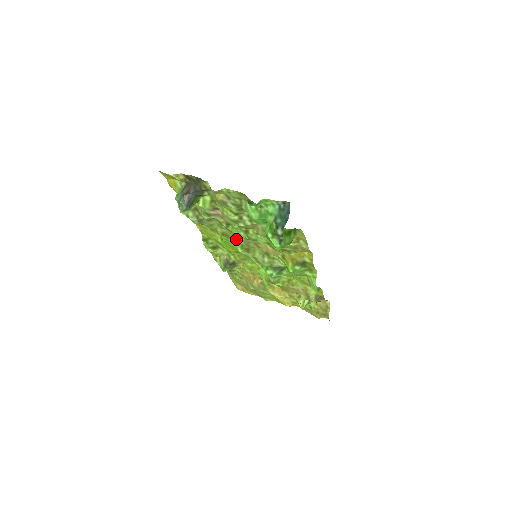
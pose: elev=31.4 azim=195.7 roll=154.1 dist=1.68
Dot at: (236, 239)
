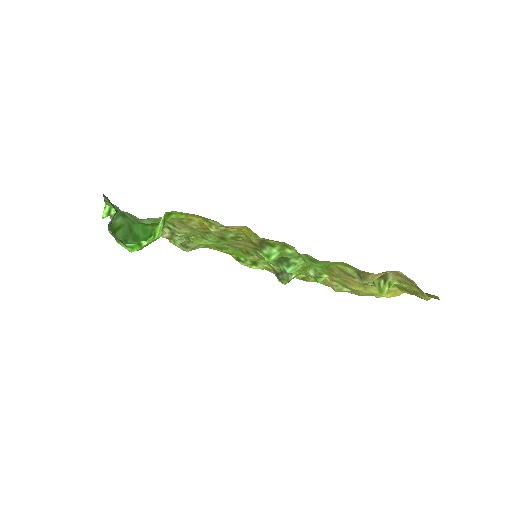
Dot at: (231, 247)
